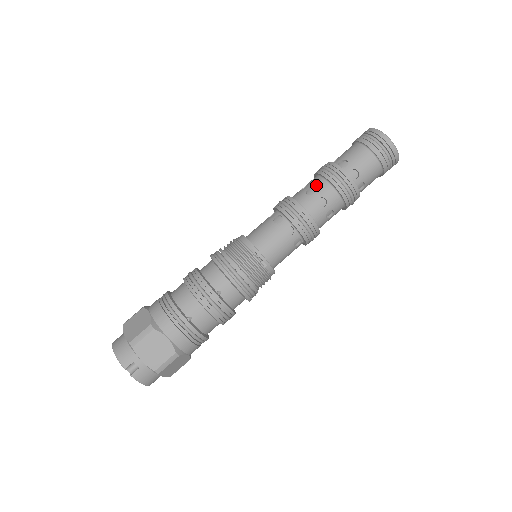
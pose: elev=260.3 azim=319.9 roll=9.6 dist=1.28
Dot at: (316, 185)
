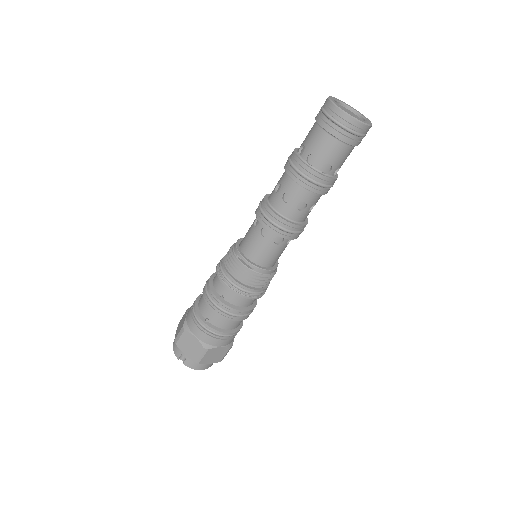
Dot at: (281, 180)
